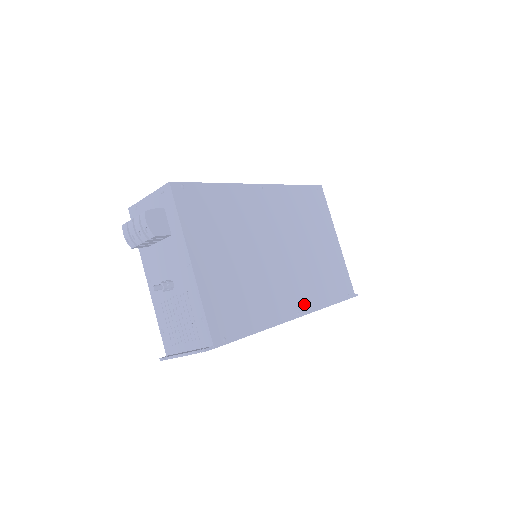
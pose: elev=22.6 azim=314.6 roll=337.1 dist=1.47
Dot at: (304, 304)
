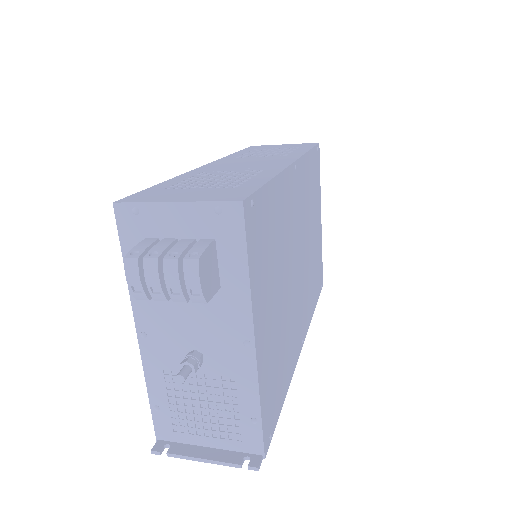
Dot at: (305, 324)
